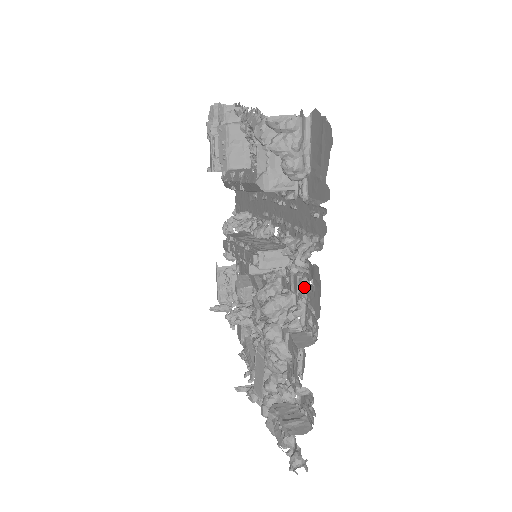
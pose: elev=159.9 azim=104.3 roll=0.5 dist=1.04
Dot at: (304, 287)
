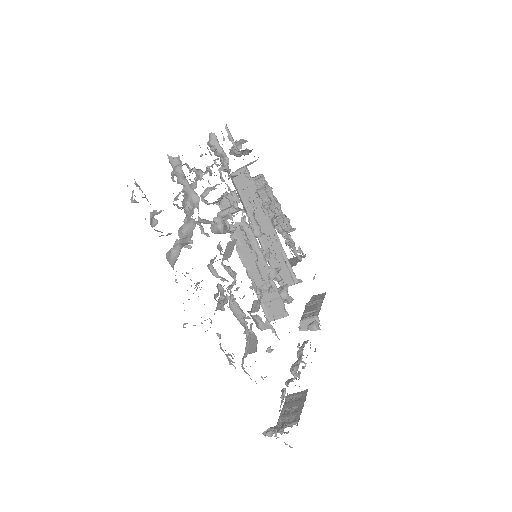
Dot at: (218, 159)
